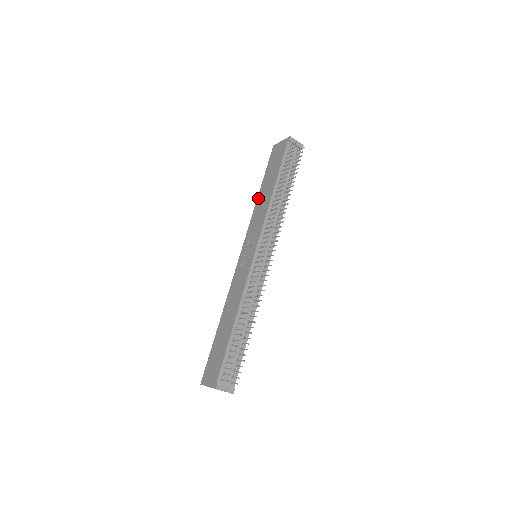
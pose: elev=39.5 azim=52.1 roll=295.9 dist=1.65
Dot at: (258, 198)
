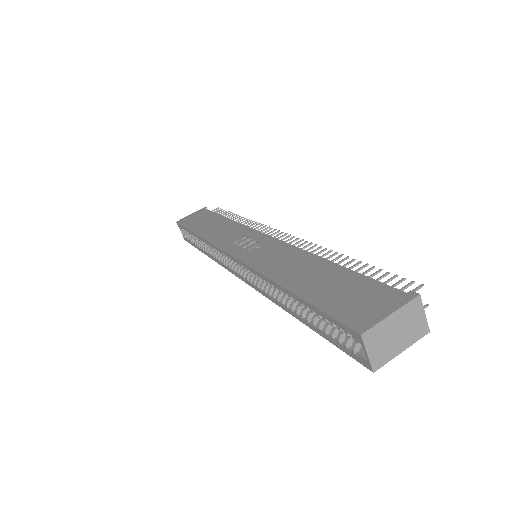
Dot at: (202, 234)
